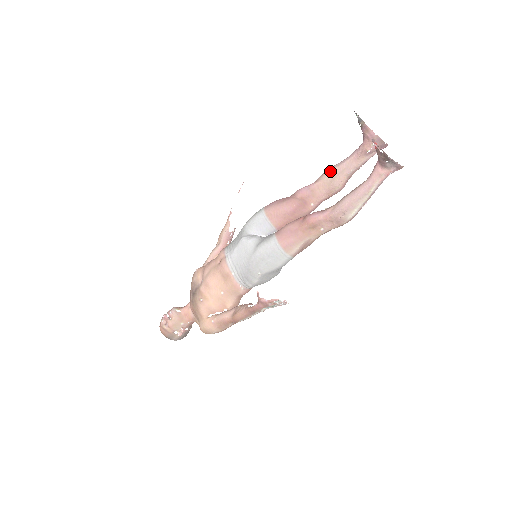
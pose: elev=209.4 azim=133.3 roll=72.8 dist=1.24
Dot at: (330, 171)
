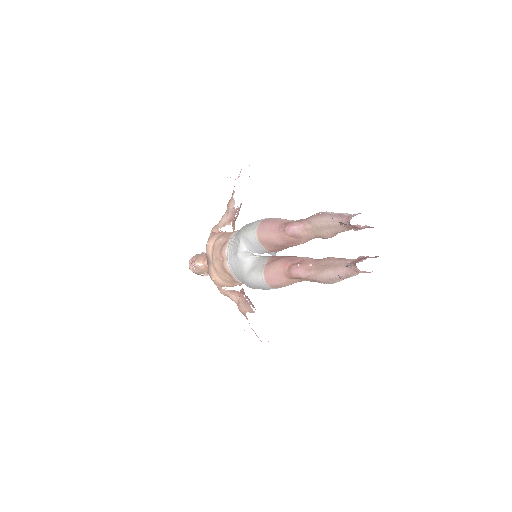
Dot at: (319, 223)
